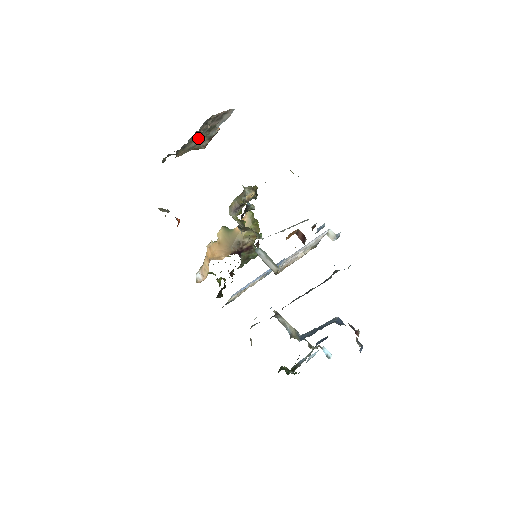
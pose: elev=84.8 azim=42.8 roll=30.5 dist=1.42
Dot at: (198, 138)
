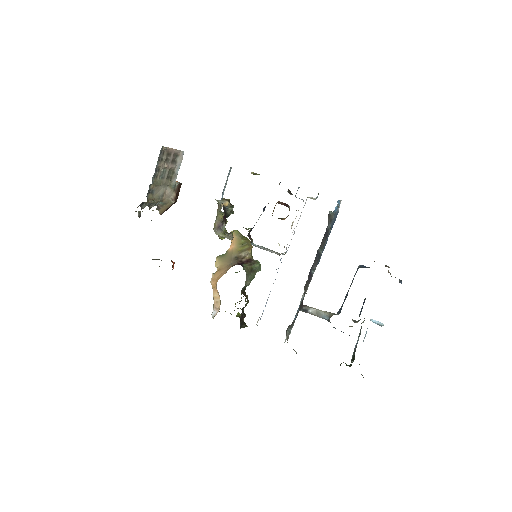
Dot at: (162, 183)
